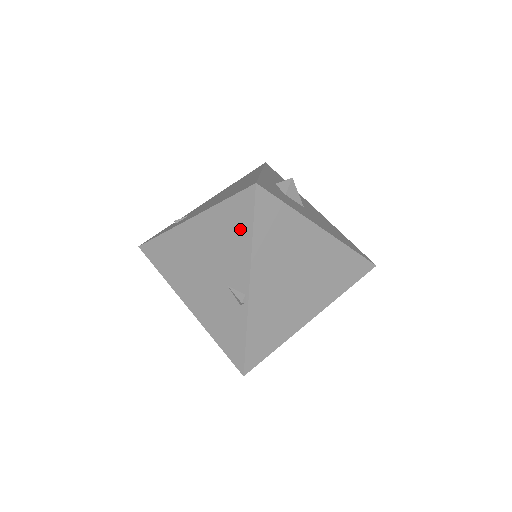
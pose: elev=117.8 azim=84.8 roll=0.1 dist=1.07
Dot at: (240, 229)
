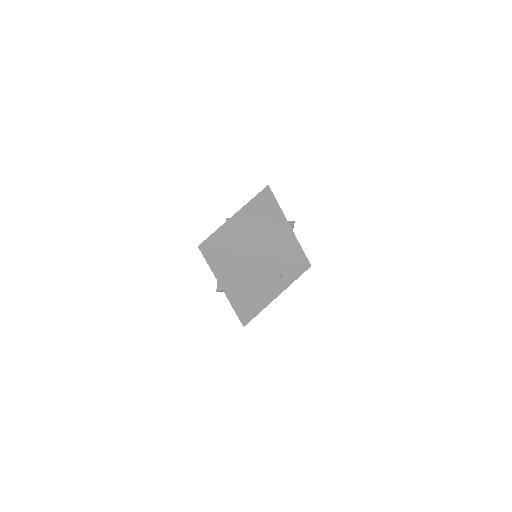
Dot at: occluded
